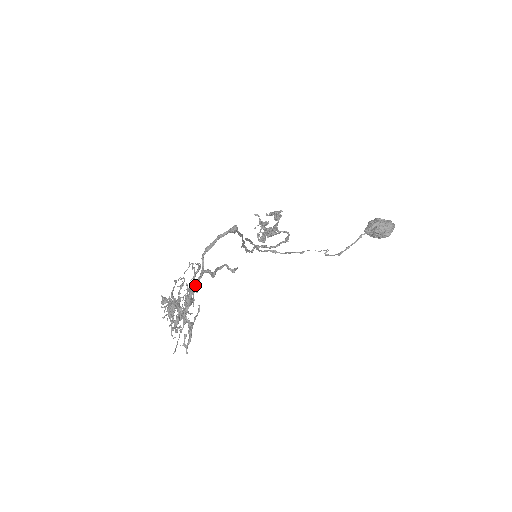
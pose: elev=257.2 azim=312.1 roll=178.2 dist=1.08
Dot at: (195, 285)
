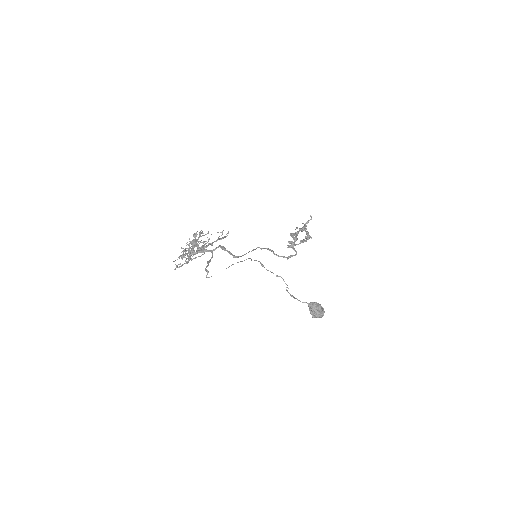
Dot at: (206, 251)
